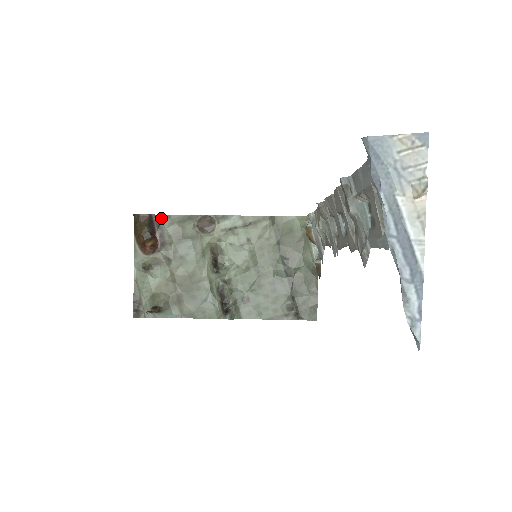
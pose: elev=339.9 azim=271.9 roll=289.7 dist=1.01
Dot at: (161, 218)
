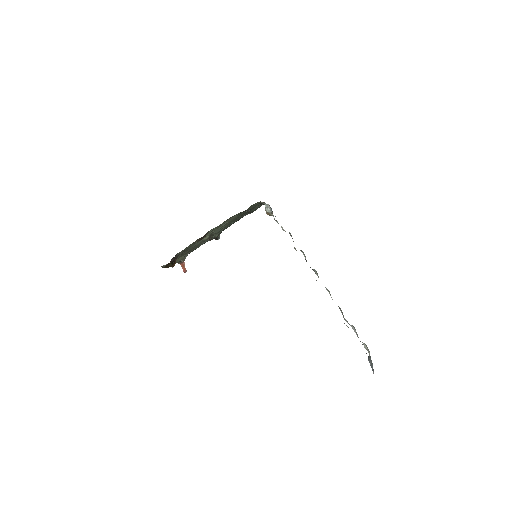
Dot at: occluded
